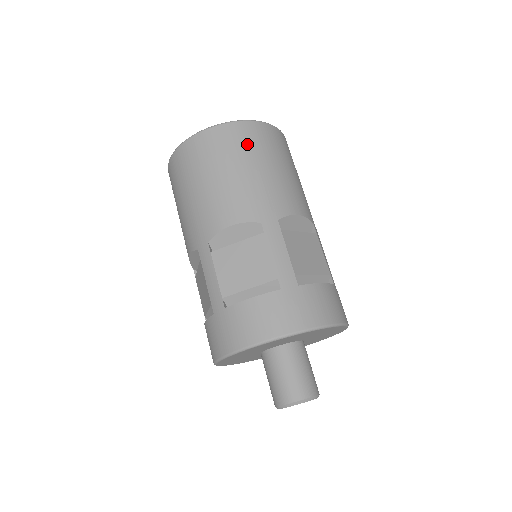
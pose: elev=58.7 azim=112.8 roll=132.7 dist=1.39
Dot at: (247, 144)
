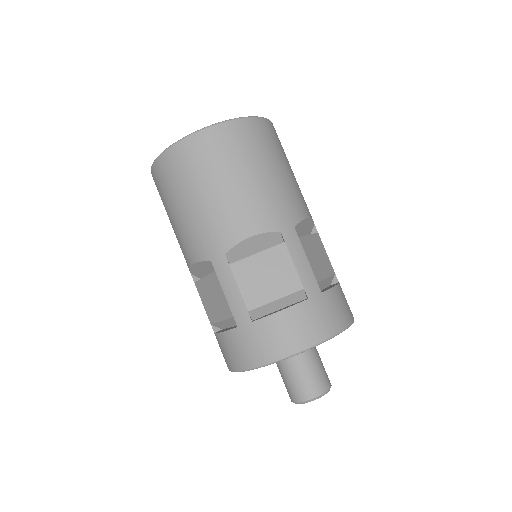
Dot at: (184, 172)
